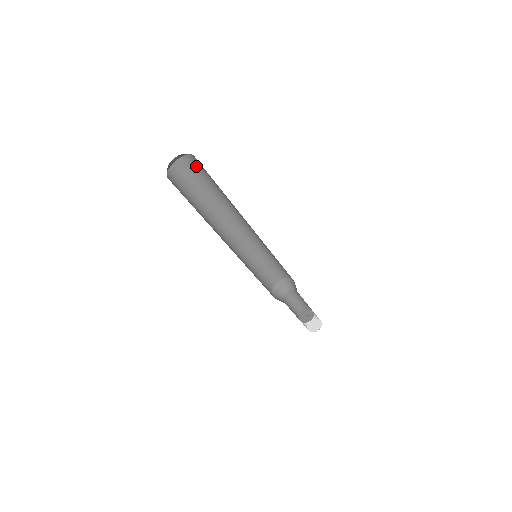
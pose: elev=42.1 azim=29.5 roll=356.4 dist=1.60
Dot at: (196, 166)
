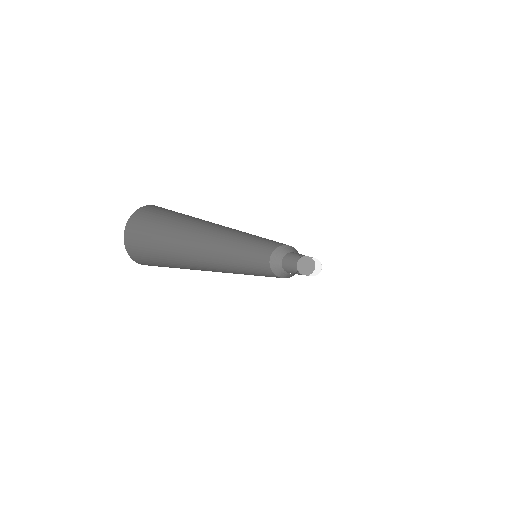
Dot at: (161, 211)
